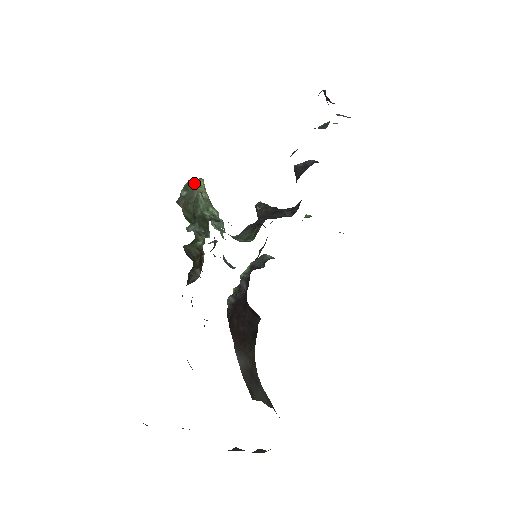
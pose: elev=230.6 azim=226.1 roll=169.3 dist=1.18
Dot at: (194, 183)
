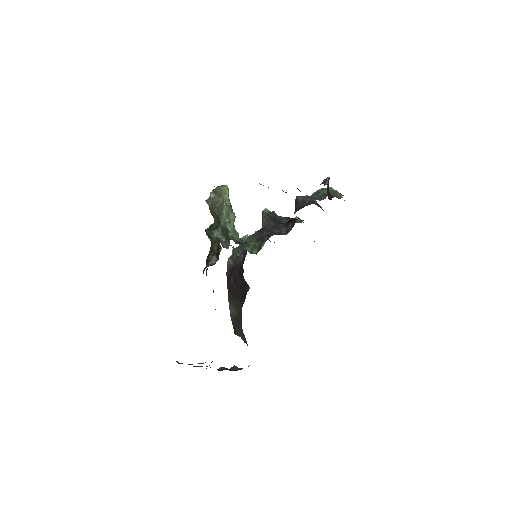
Dot at: (221, 190)
